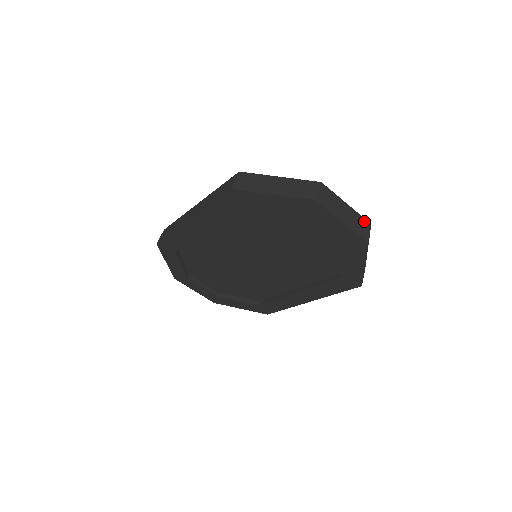
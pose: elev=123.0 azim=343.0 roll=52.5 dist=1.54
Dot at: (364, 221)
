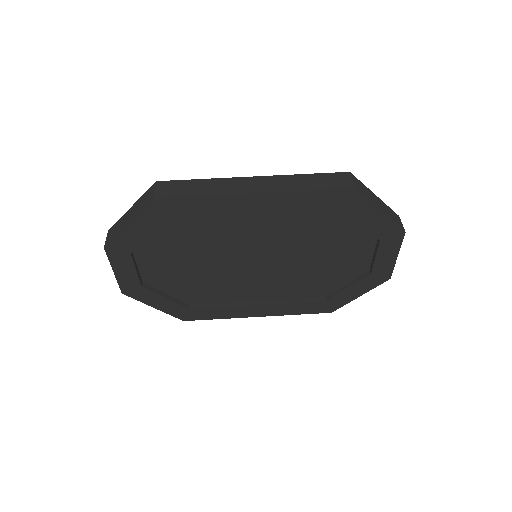
Dot at: occluded
